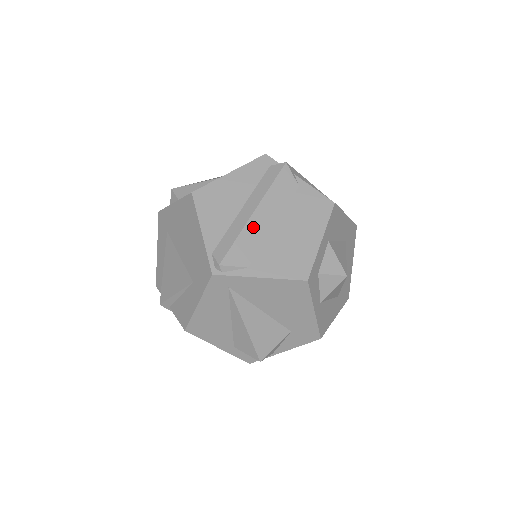
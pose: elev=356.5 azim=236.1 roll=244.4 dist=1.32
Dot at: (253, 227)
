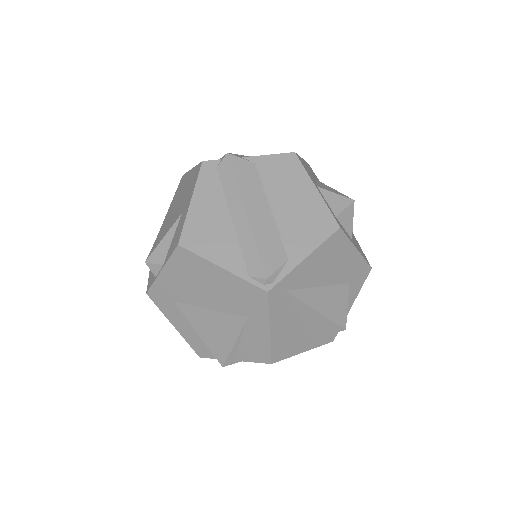
Dot at: (258, 225)
